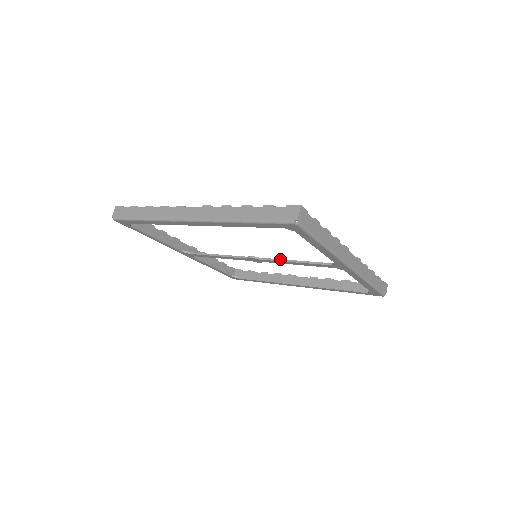
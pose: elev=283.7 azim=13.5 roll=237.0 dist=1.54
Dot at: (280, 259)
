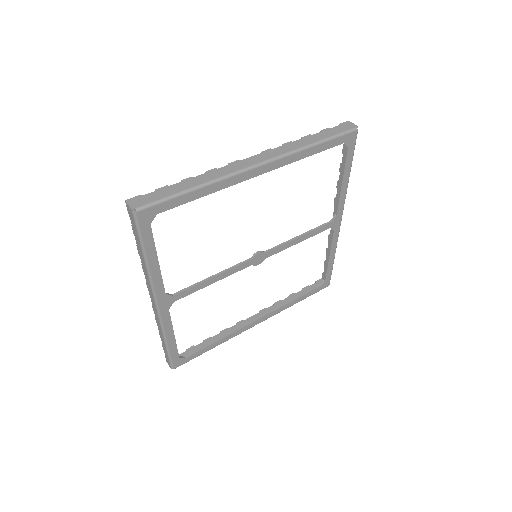
Dot at: occluded
